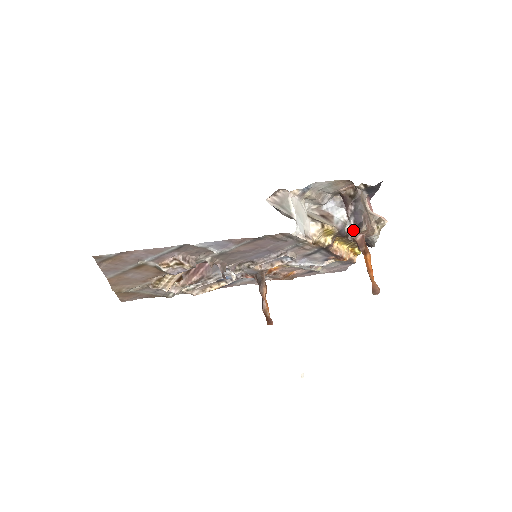
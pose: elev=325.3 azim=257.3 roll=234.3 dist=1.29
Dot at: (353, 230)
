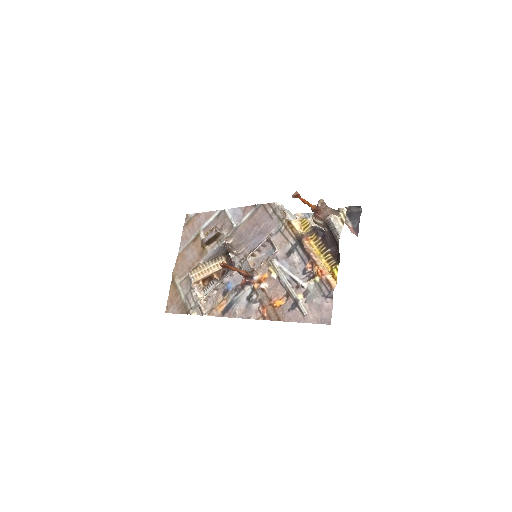
Dot at: occluded
